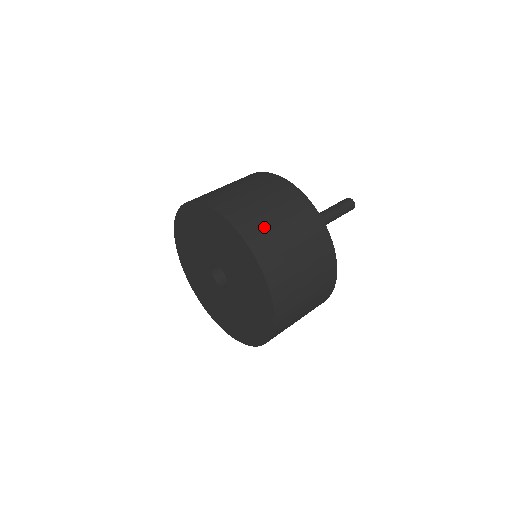
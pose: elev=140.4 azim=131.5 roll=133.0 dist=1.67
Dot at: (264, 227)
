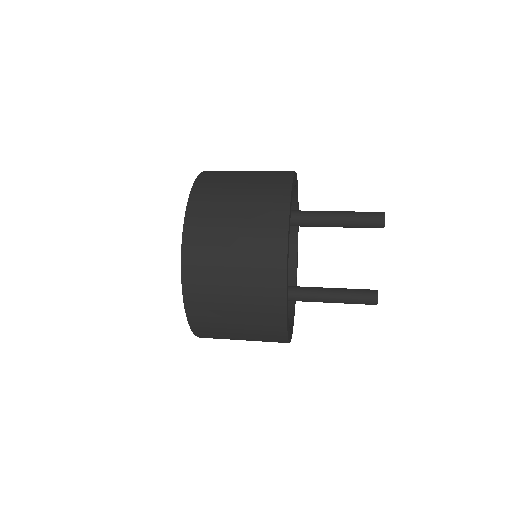
Dot at: occluded
